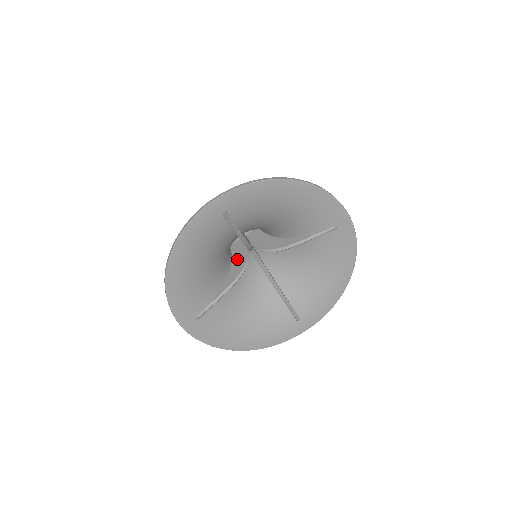
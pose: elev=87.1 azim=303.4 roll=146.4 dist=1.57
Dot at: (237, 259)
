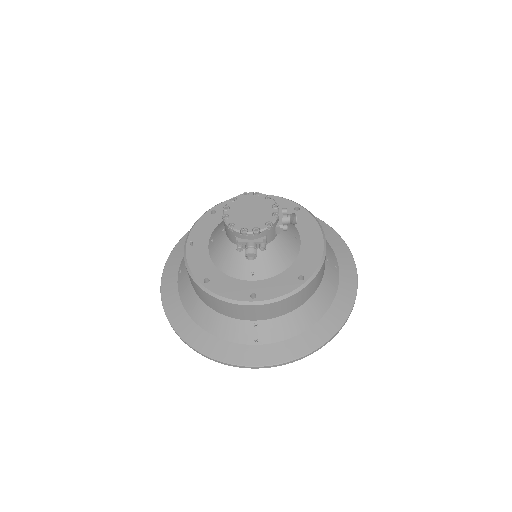
Dot at: occluded
